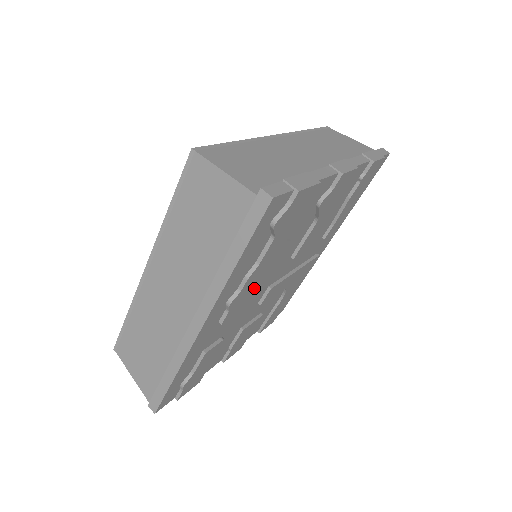
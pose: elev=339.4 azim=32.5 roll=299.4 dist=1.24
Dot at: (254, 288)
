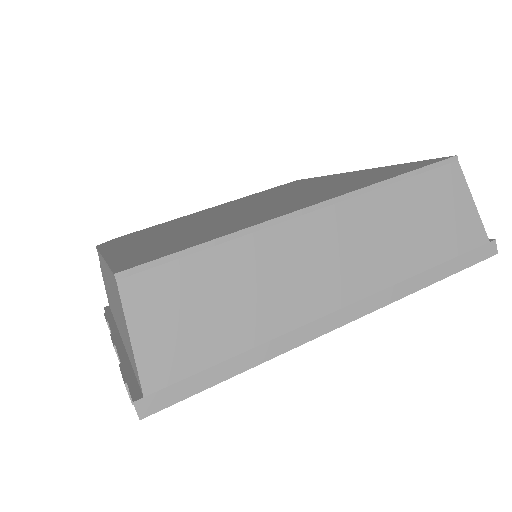
Dot at: occluded
